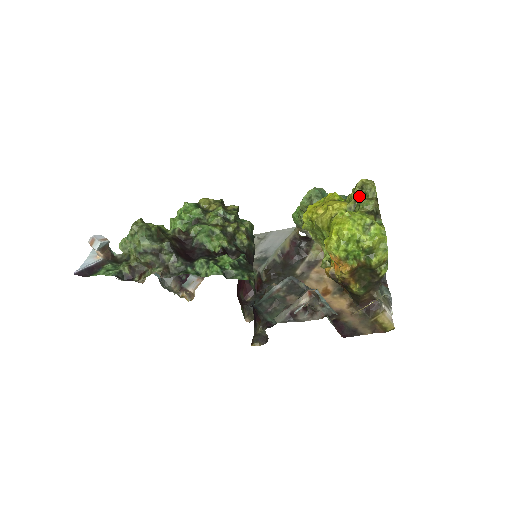
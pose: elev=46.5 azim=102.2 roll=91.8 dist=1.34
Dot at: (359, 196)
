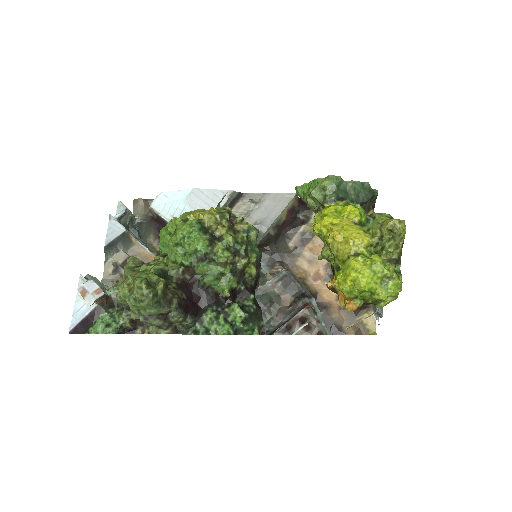
Dot at: (385, 236)
